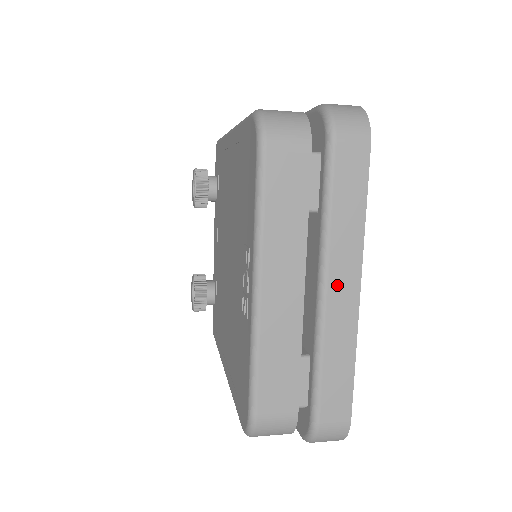
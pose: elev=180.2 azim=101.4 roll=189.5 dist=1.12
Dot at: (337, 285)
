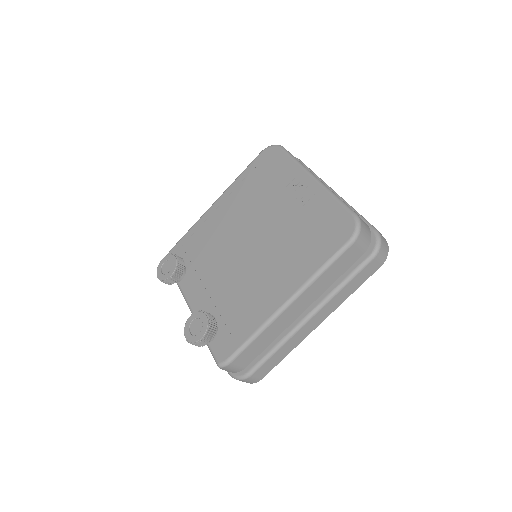
Dot at: occluded
